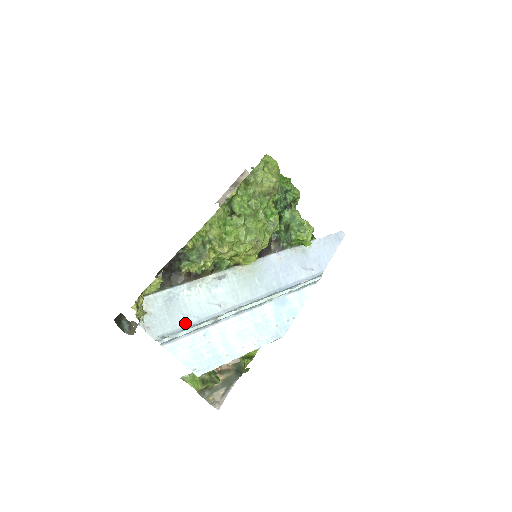
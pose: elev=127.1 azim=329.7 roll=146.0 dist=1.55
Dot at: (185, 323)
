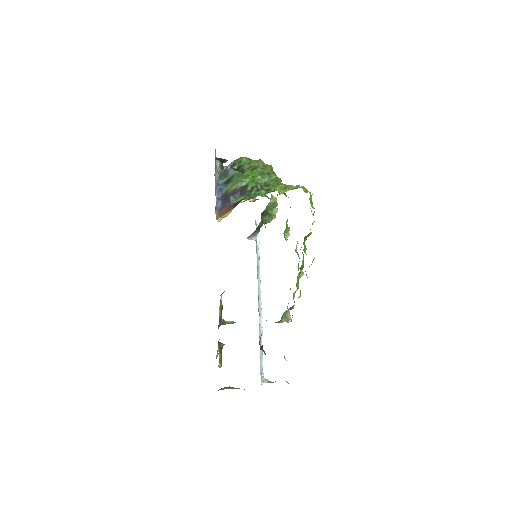
Dot at: (260, 354)
